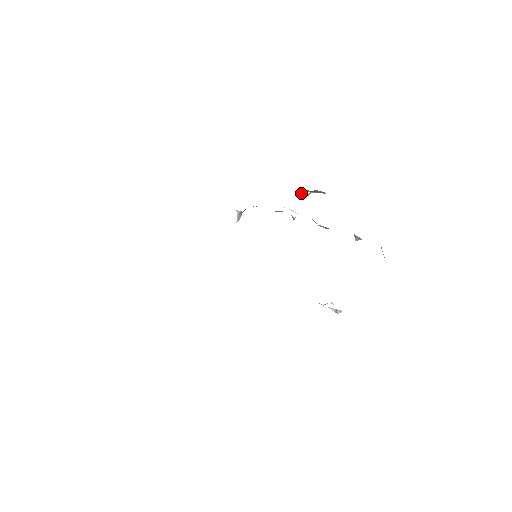
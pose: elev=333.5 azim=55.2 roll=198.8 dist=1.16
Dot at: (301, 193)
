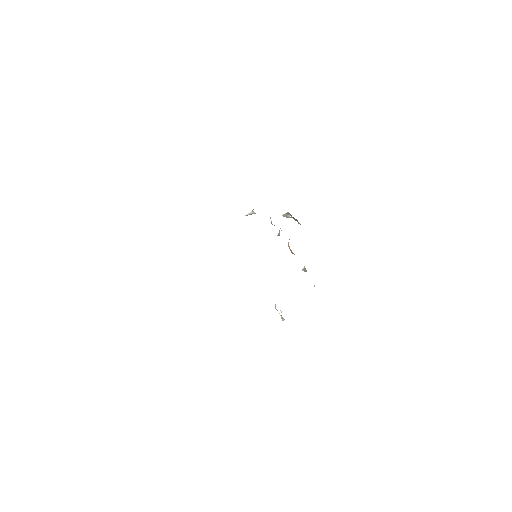
Dot at: (286, 214)
